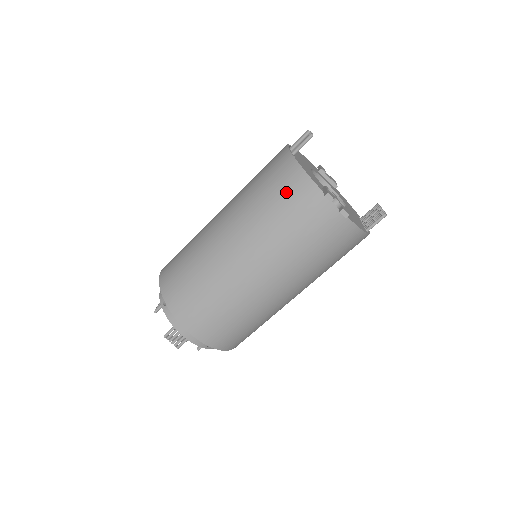
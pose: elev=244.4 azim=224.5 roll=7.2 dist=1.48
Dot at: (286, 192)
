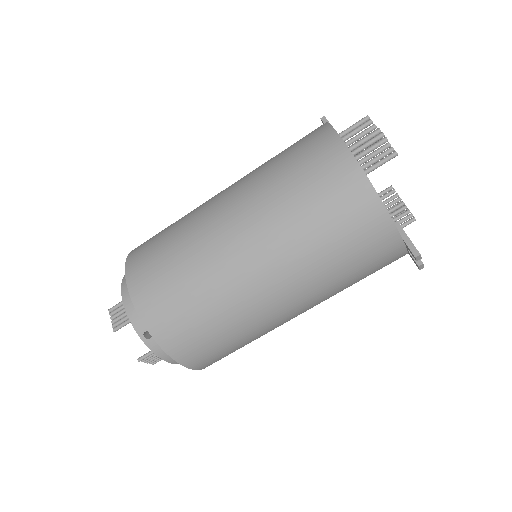
Dot at: (358, 236)
